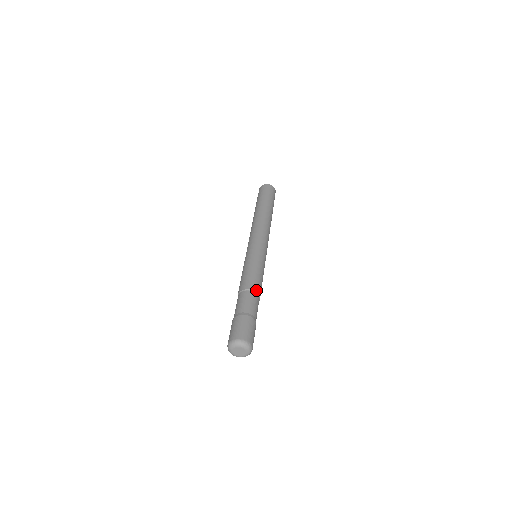
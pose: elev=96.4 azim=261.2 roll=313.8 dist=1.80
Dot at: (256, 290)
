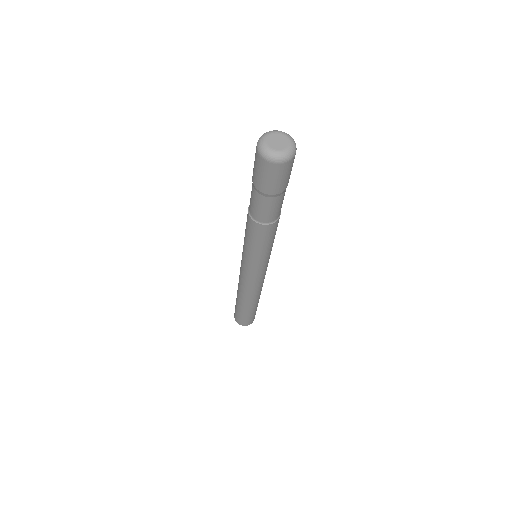
Dot at: occluded
